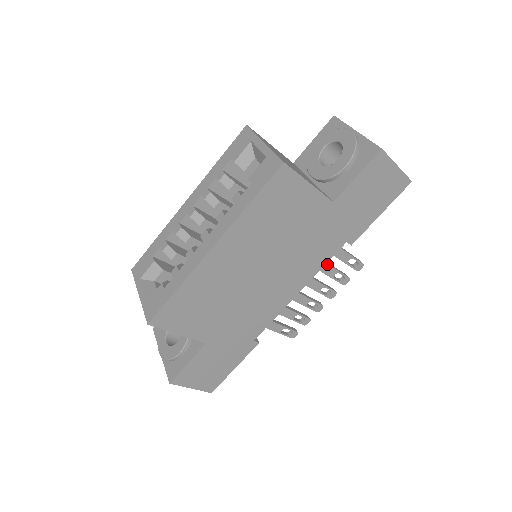
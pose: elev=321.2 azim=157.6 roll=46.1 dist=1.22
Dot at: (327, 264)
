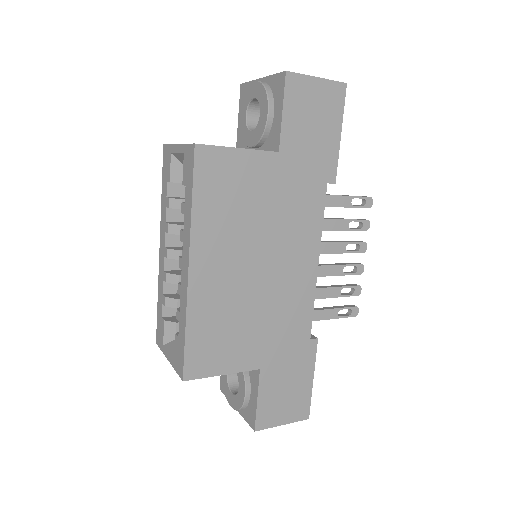
Dot at: (331, 219)
